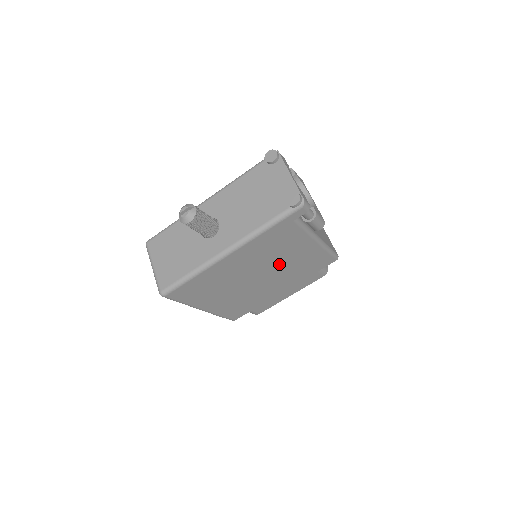
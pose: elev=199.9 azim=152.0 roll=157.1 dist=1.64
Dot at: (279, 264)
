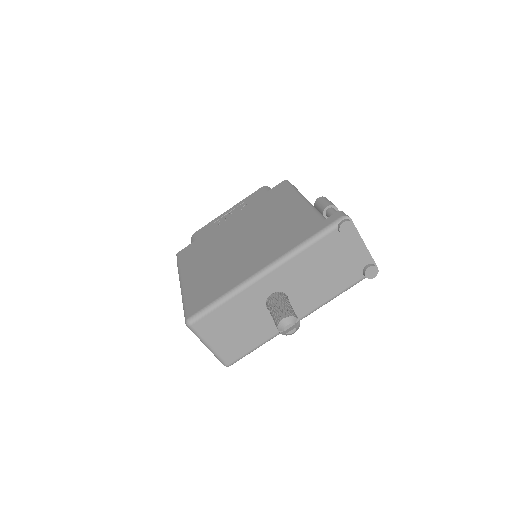
Dot at: occluded
